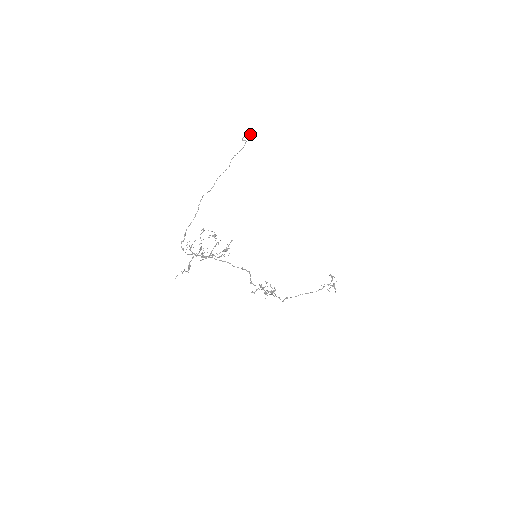
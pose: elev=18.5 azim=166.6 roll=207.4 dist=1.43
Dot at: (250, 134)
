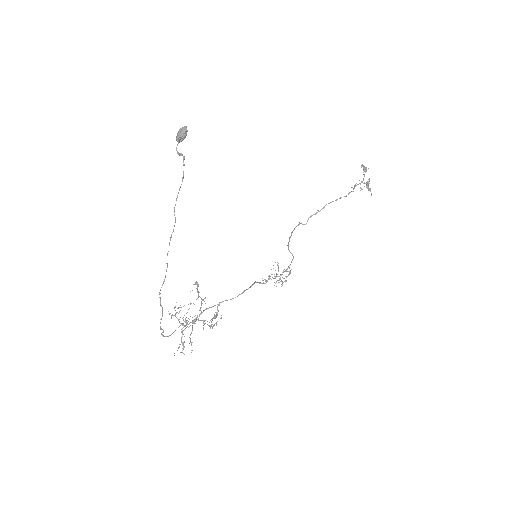
Dot at: (185, 135)
